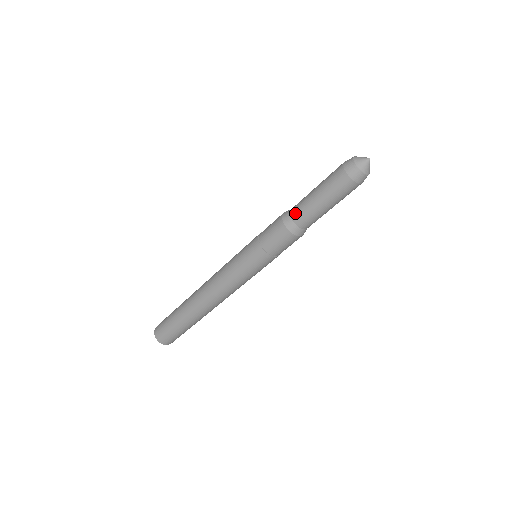
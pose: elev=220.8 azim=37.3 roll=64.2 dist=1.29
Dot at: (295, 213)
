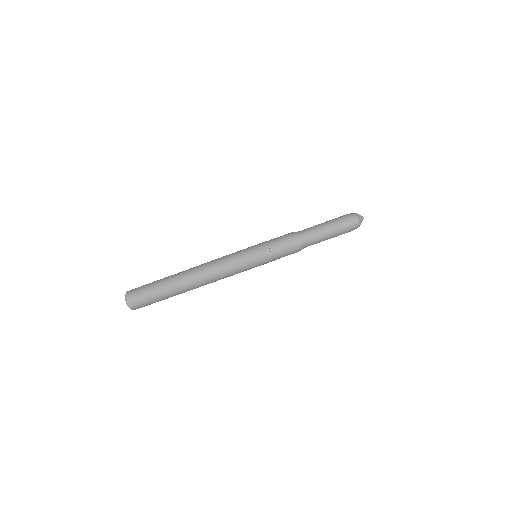
Dot at: (305, 235)
